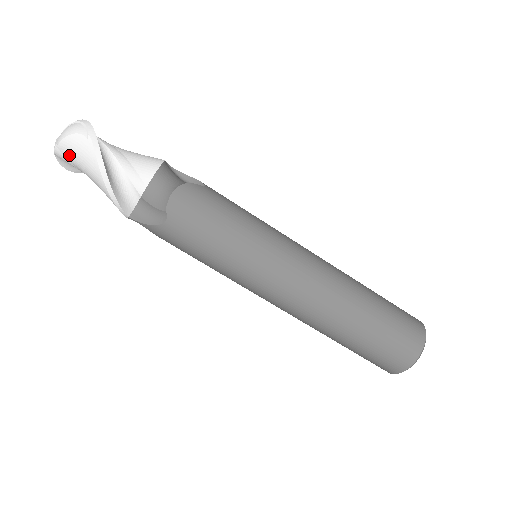
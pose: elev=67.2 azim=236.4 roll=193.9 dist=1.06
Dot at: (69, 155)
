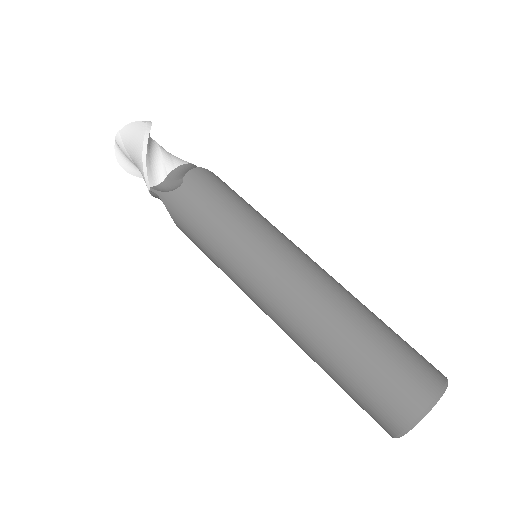
Dot at: (125, 137)
